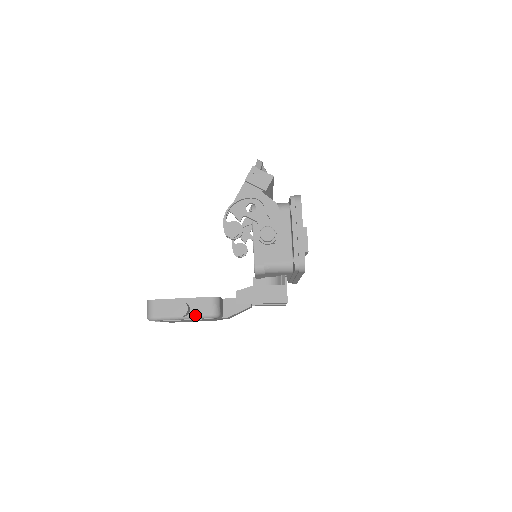
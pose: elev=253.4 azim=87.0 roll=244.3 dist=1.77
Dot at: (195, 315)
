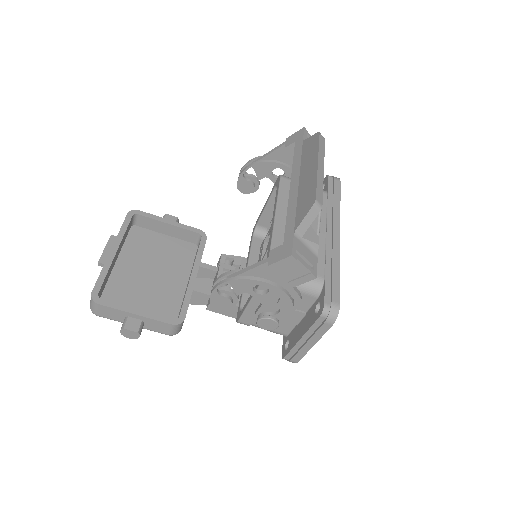
Dot at: occluded
